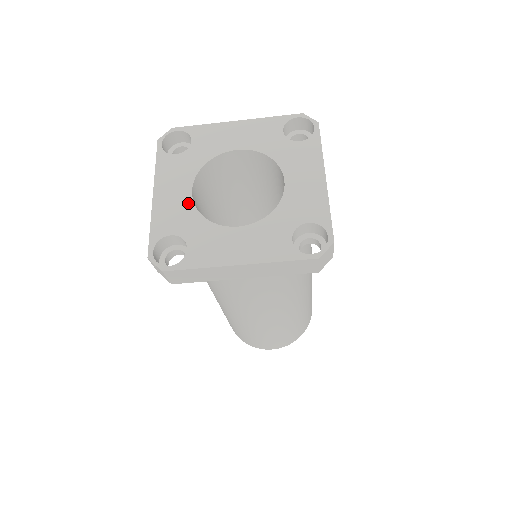
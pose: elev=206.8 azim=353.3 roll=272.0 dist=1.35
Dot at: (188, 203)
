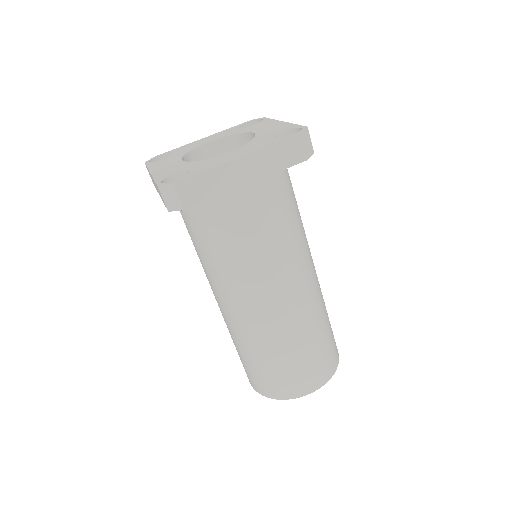
Dot at: (181, 163)
